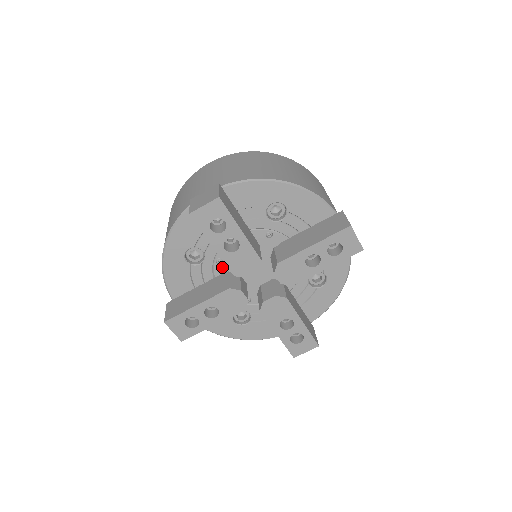
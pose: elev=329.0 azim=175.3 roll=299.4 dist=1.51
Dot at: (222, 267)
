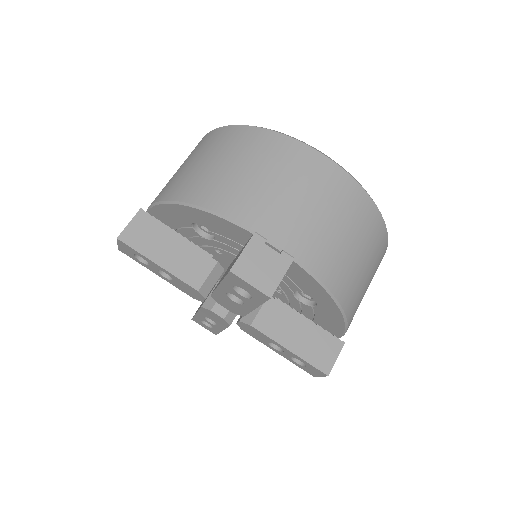
Dot at: occluded
